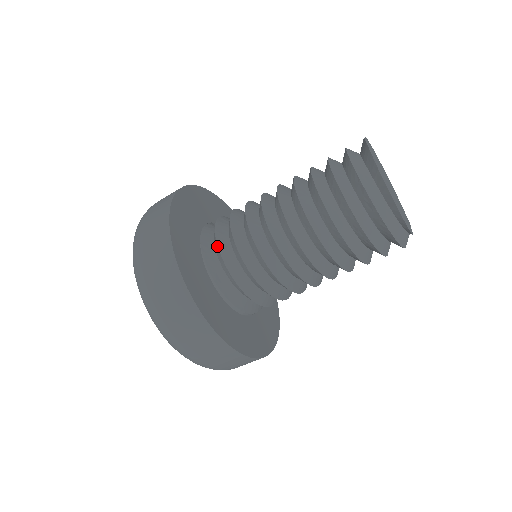
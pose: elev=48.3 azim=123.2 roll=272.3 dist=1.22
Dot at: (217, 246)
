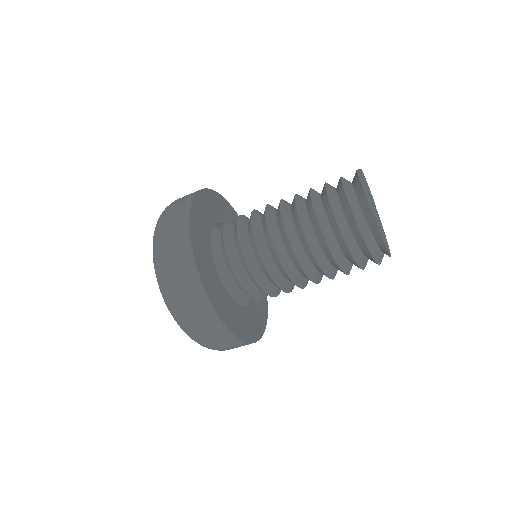
Dot at: (243, 290)
